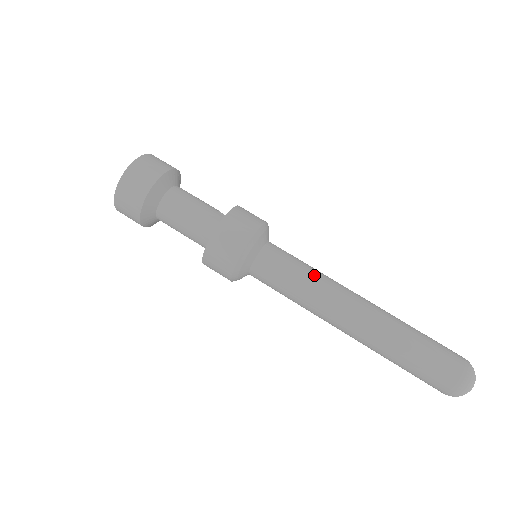
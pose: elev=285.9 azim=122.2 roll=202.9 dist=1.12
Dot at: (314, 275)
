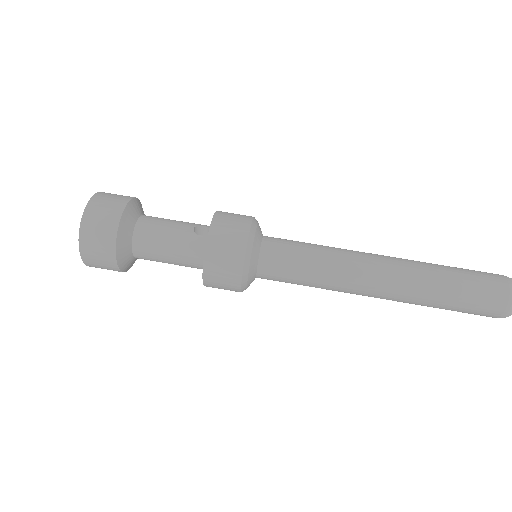
Dot at: (324, 263)
